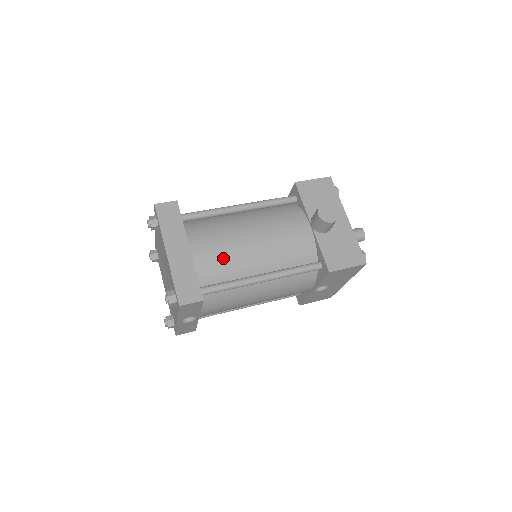
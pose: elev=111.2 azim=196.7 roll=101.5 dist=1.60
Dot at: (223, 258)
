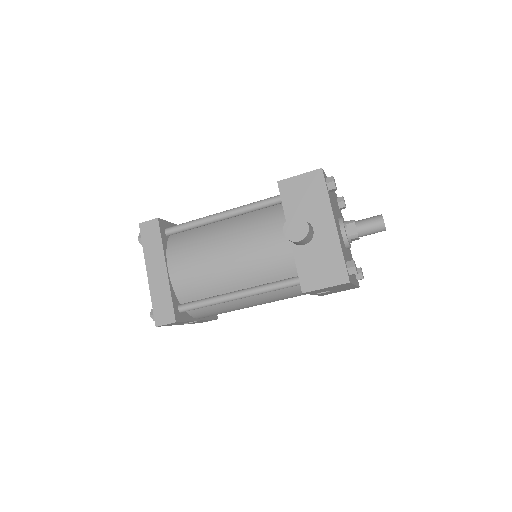
Dot at: (198, 277)
